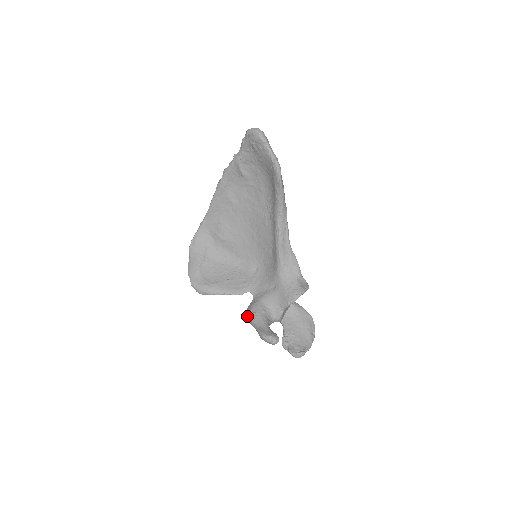
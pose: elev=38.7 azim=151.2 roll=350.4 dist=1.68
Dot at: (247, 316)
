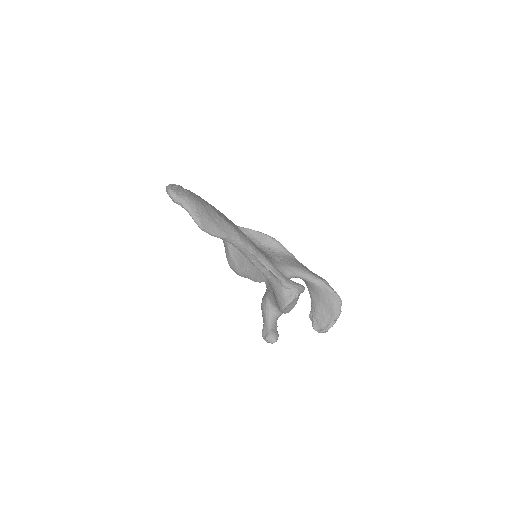
Dot at: occluded
